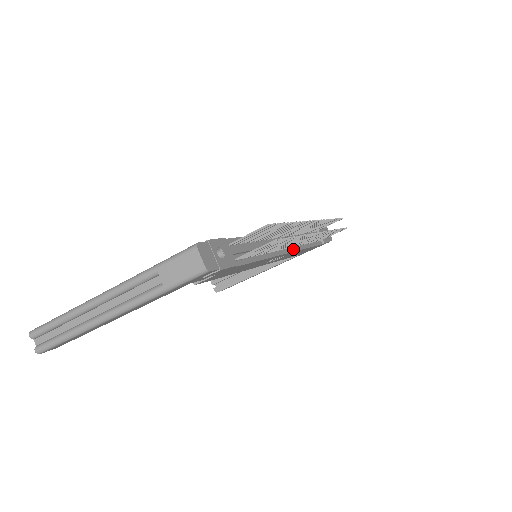
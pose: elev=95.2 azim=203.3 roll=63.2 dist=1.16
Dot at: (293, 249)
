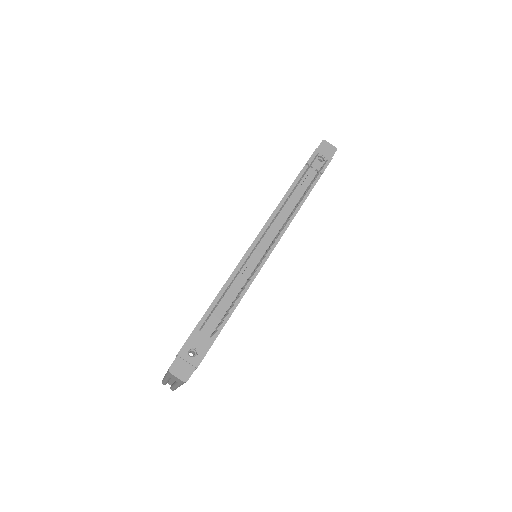
Dot at: (277, 239)
